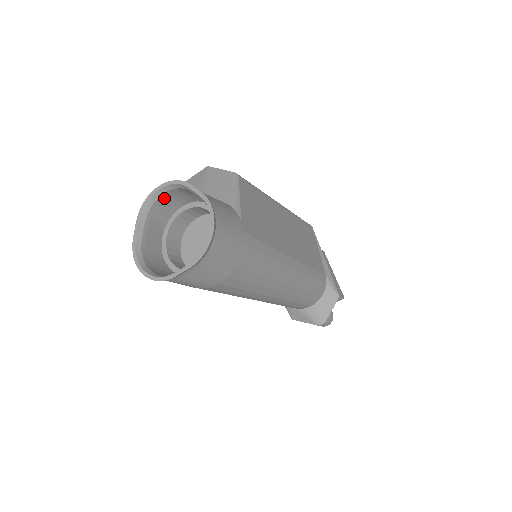
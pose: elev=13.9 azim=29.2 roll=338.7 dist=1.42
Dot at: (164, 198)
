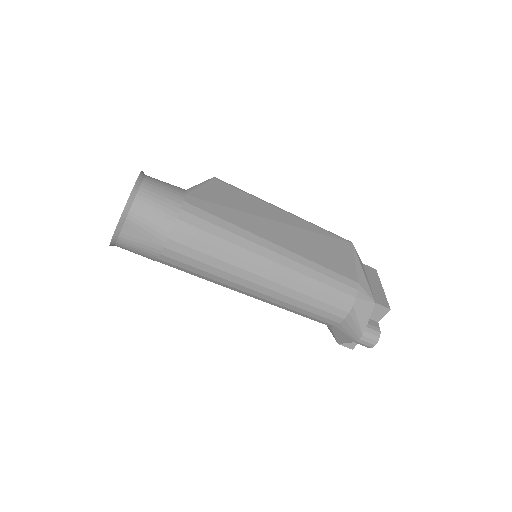
Dot at: occluded
